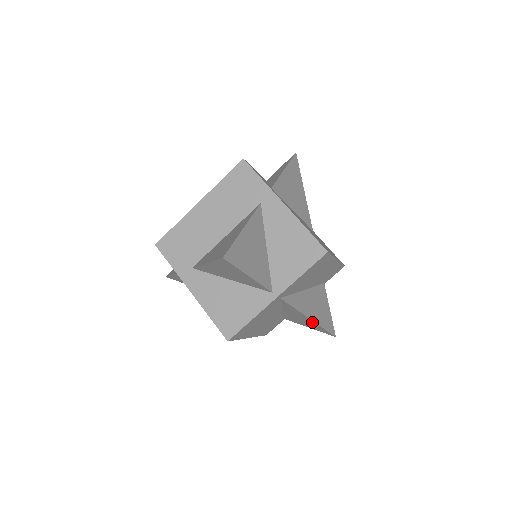
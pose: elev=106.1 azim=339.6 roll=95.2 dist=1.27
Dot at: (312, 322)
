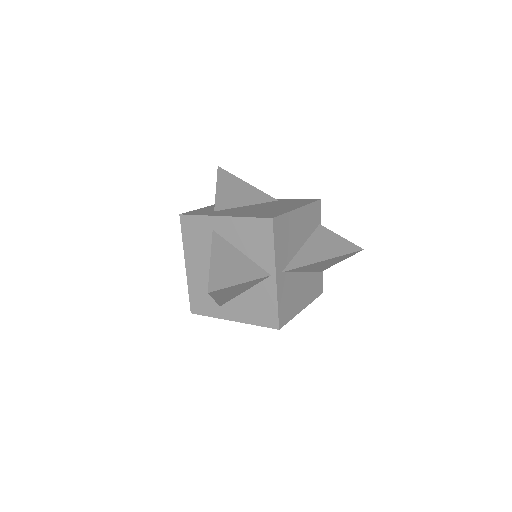
Dot at: (331, 260)
